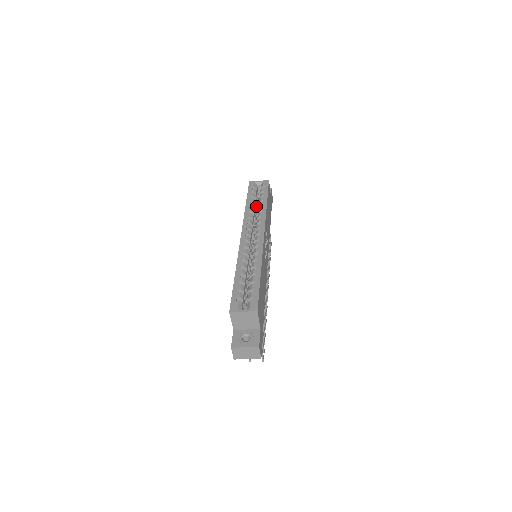
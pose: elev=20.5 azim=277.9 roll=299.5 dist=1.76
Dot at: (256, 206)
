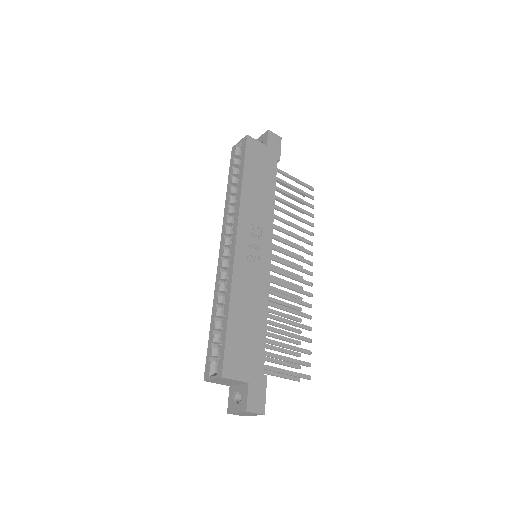
Dot at: occluded
